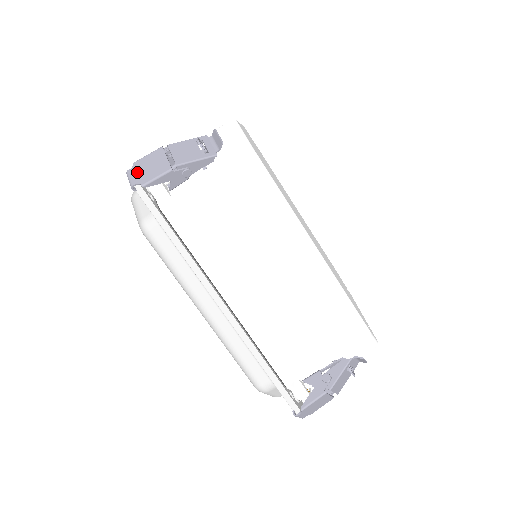
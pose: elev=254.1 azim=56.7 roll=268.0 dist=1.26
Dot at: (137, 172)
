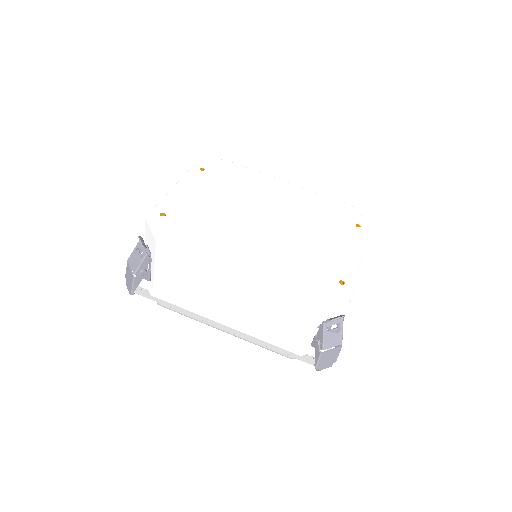
Dot at: (127, 284)
